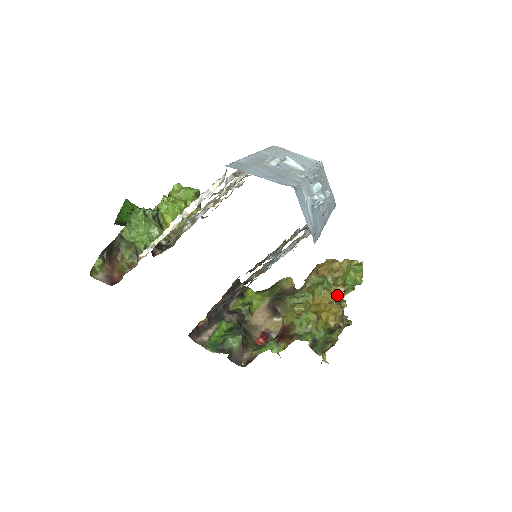
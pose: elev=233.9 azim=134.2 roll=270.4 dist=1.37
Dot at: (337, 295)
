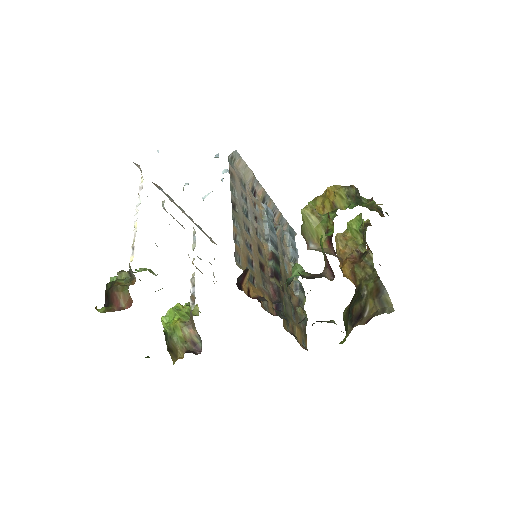
Dot at: occluded
